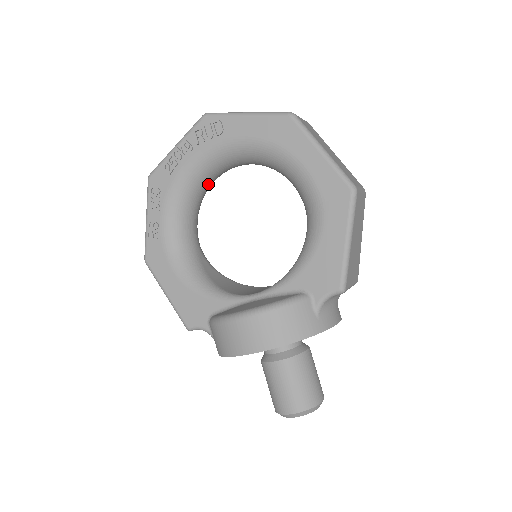
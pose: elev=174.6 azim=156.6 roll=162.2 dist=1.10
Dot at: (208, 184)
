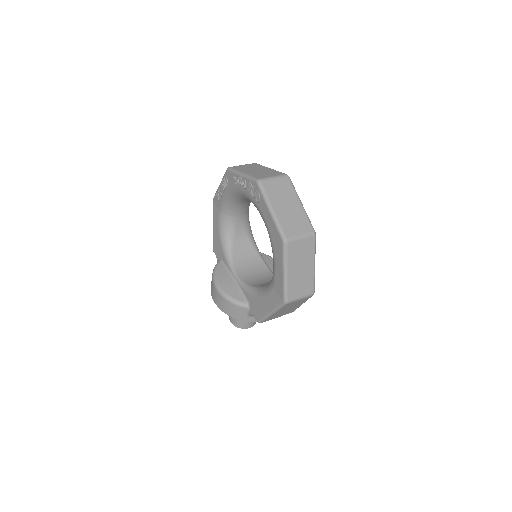
Dot at: occluded
